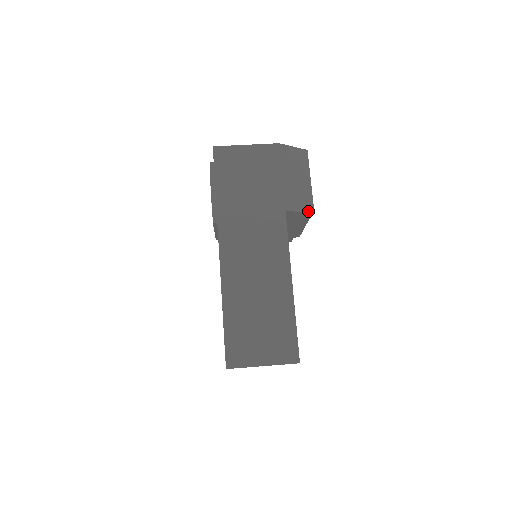
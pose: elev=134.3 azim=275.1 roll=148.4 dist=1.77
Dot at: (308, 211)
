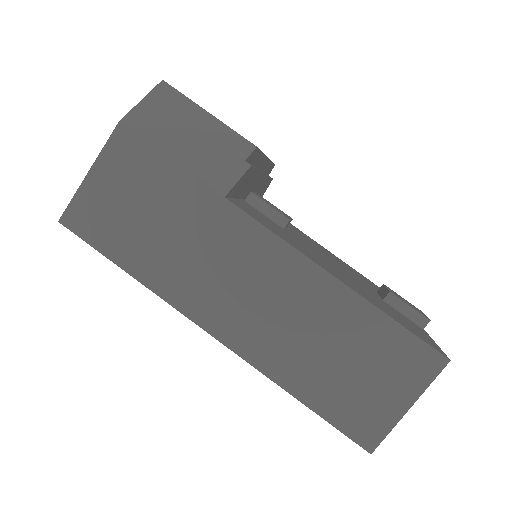
Dot at: (251, 156)
